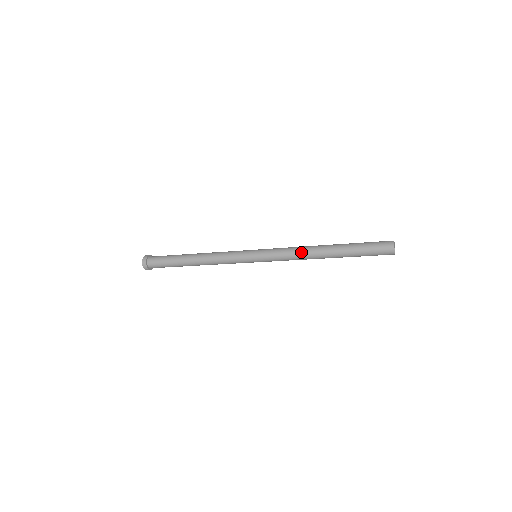
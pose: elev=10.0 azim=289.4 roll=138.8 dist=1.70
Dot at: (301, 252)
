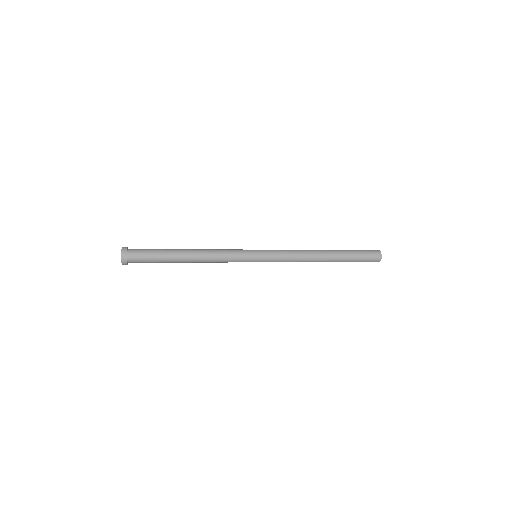
Dot at: (304, 252)
